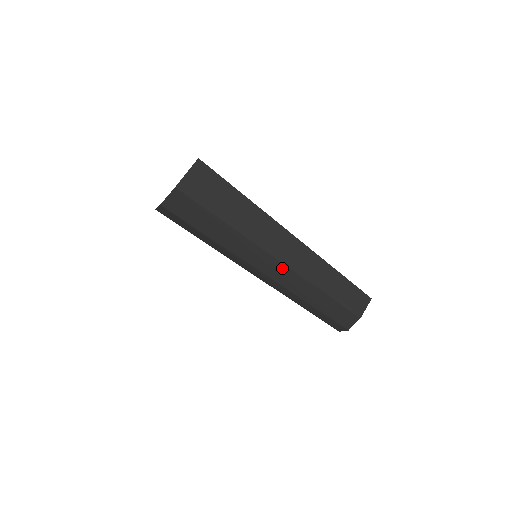
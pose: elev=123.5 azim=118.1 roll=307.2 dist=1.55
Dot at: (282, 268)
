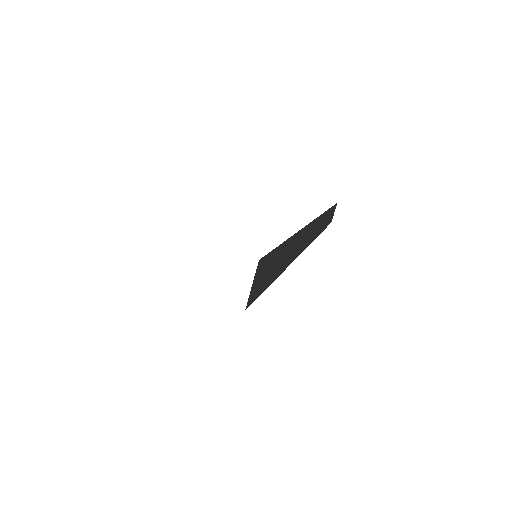
Dot at: occluded
